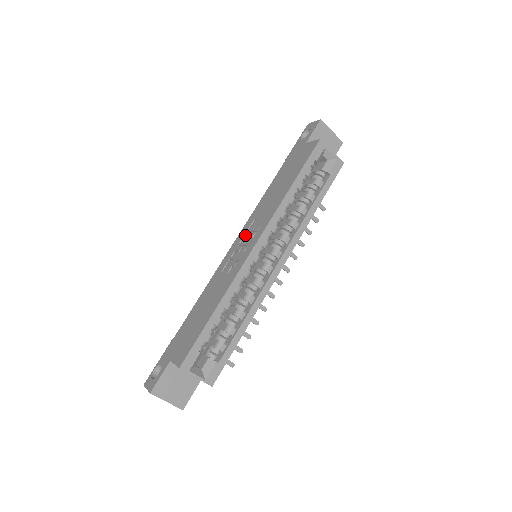
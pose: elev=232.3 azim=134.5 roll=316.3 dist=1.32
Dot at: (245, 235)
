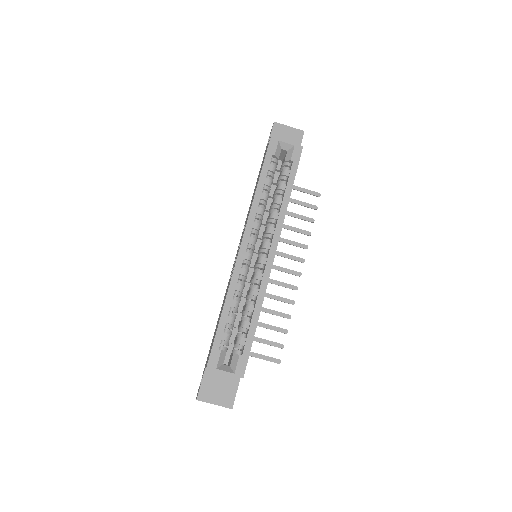
Dot at: occluded
